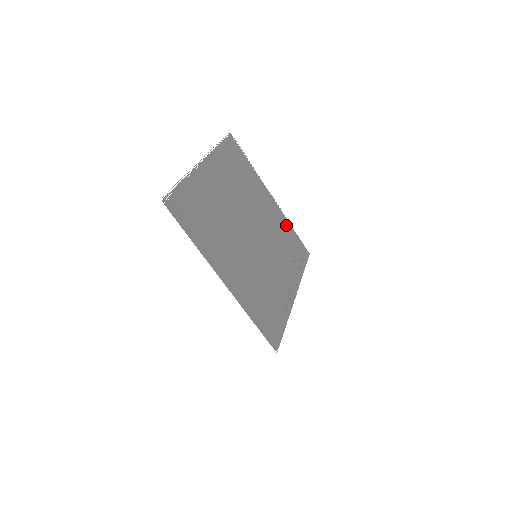
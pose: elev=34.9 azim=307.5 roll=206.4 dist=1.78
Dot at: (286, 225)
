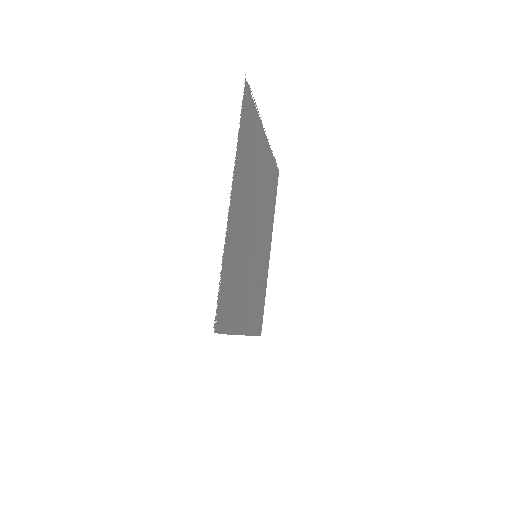
Dot at: (270, 161)
